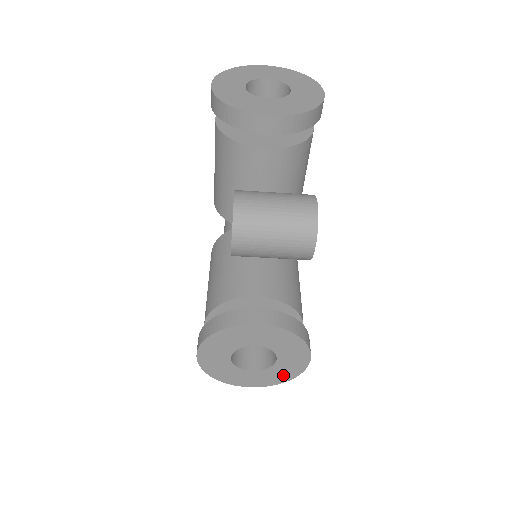
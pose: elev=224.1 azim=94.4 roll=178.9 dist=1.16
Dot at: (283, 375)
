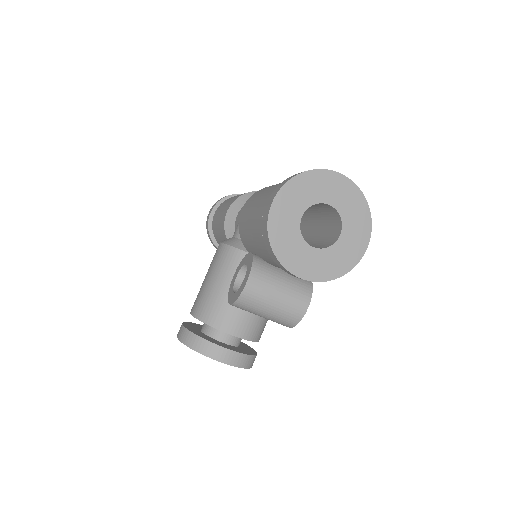
Dot at: occluded
